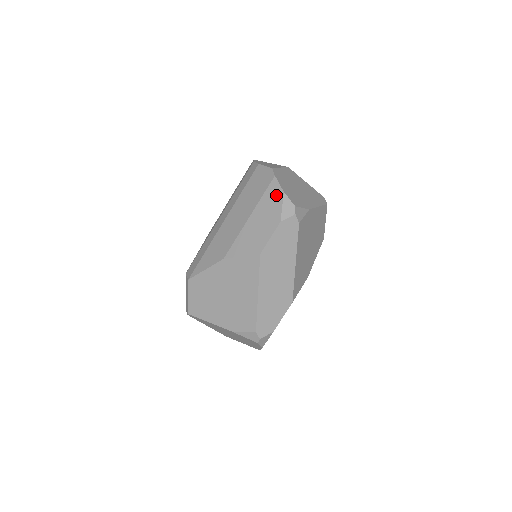
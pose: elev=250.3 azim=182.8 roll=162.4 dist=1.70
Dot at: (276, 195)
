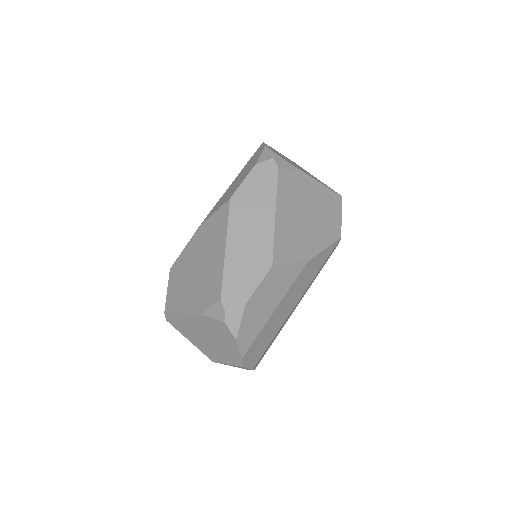
Dot at: (259, 152)
